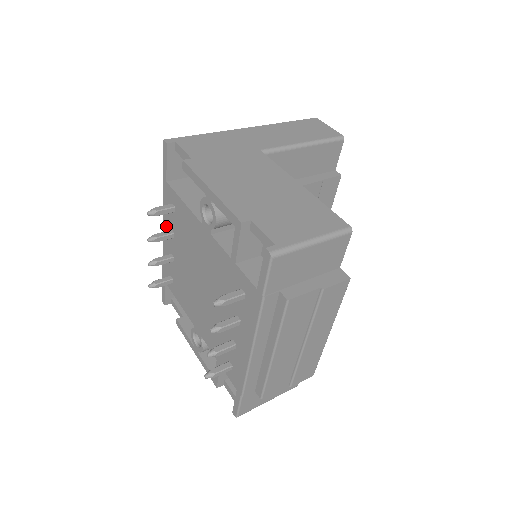
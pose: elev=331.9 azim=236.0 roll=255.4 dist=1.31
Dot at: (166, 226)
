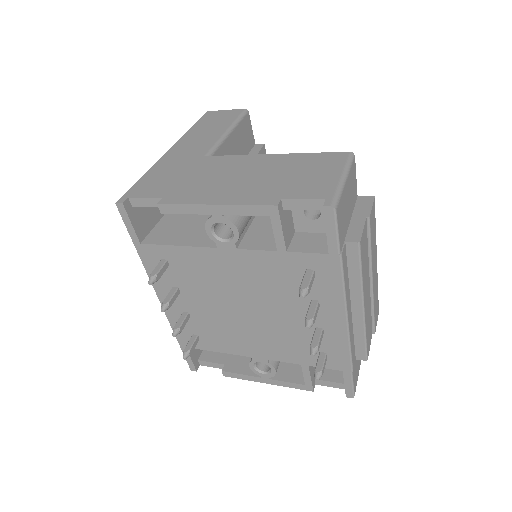
Dot at: (161, 290)
